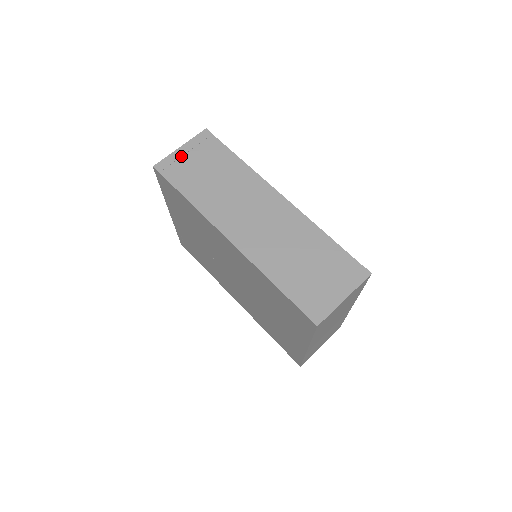
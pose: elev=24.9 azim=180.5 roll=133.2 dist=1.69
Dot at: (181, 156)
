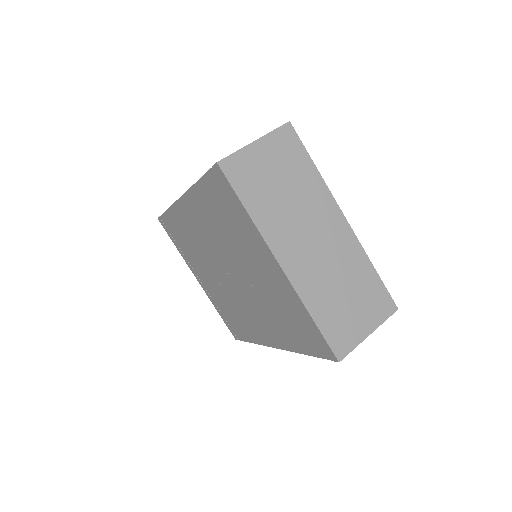
Dot at: occluded
